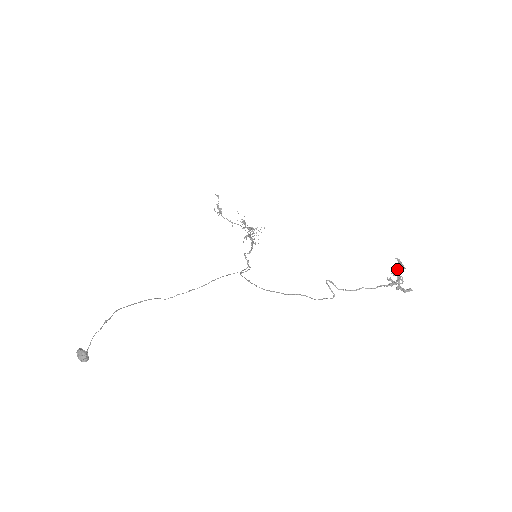
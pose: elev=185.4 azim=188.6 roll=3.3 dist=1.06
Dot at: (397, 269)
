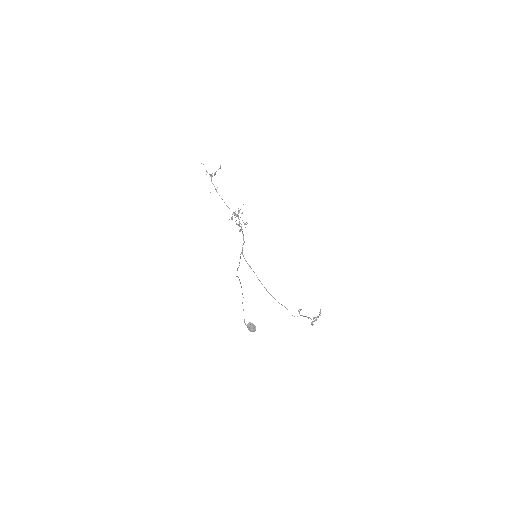
Dot at: occluded
